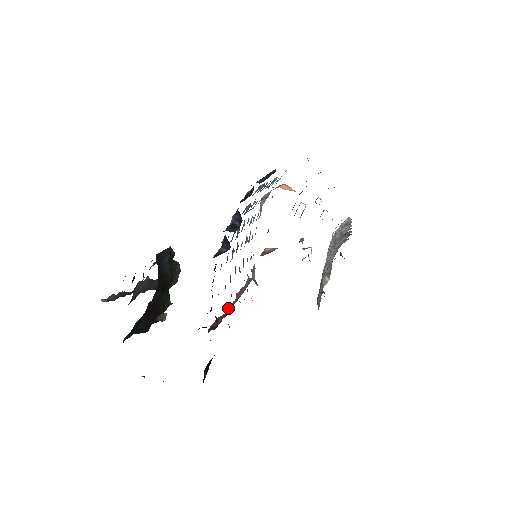
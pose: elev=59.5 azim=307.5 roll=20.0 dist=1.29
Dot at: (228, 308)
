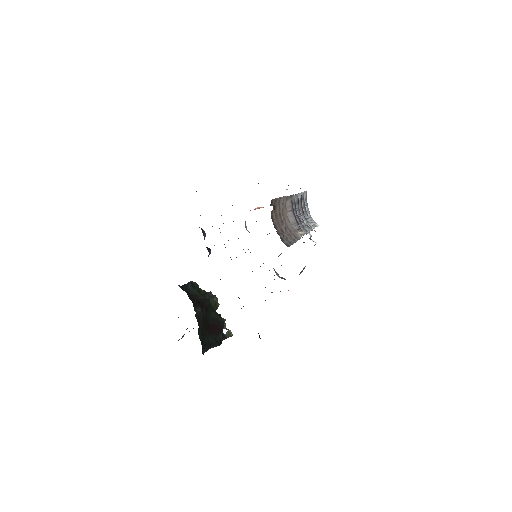
Dot at: occluded
